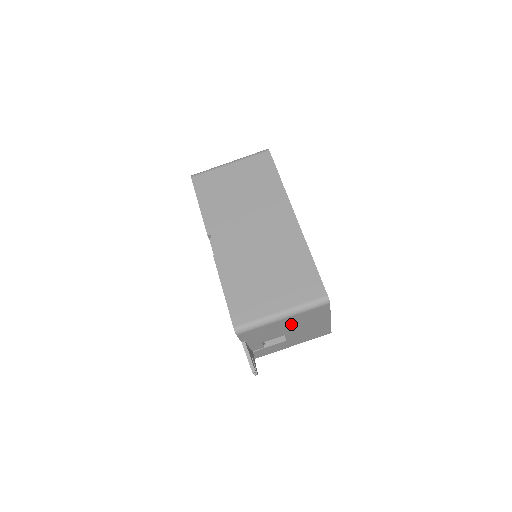
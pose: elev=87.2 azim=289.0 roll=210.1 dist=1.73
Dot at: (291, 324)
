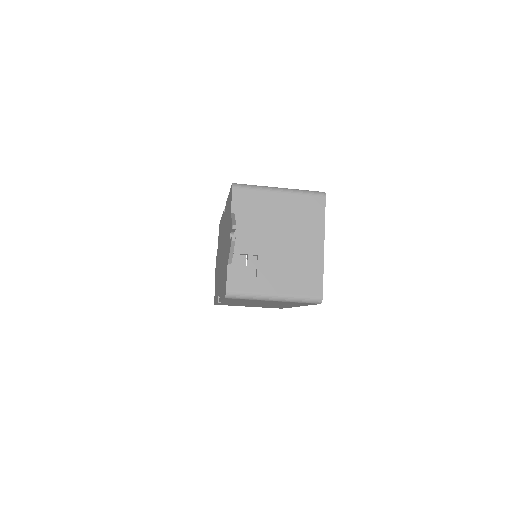
Dot at: occluded
